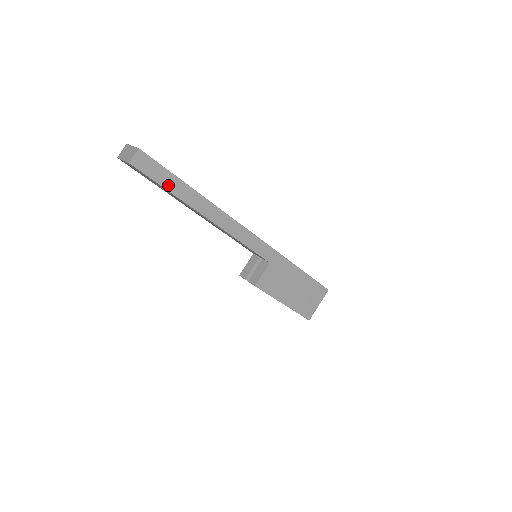
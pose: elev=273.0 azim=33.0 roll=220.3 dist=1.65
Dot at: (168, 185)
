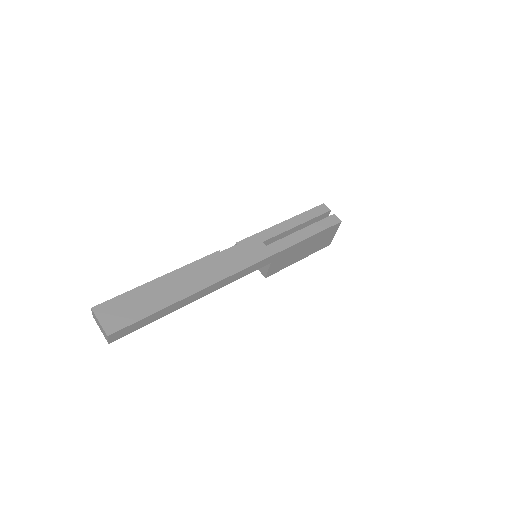
Dot at: (148, 322)
